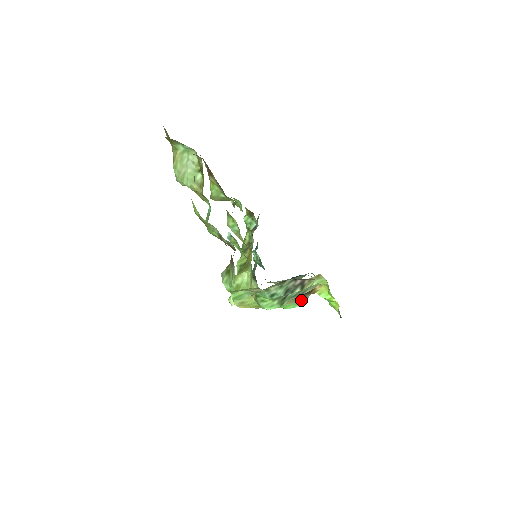
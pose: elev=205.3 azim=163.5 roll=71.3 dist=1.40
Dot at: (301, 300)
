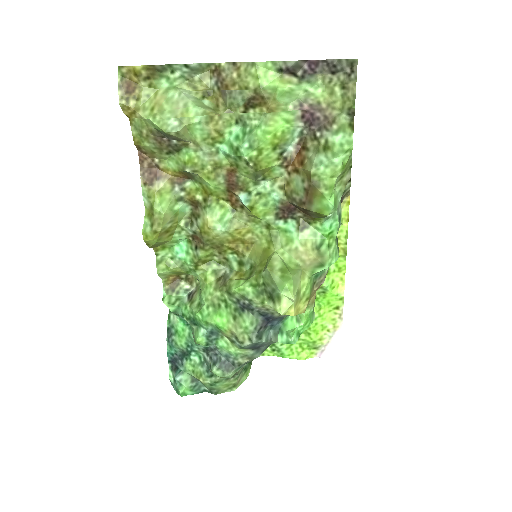
Dot at: occluded
